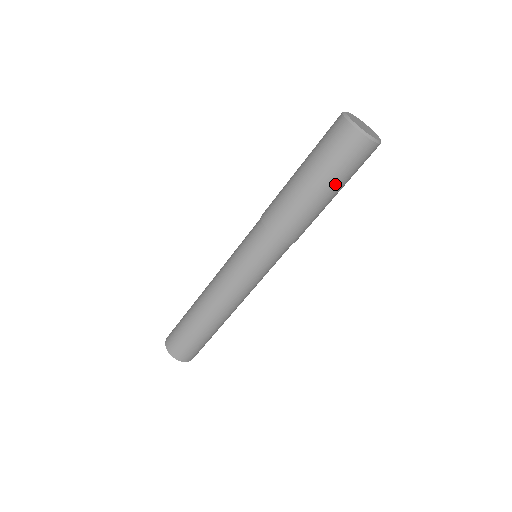
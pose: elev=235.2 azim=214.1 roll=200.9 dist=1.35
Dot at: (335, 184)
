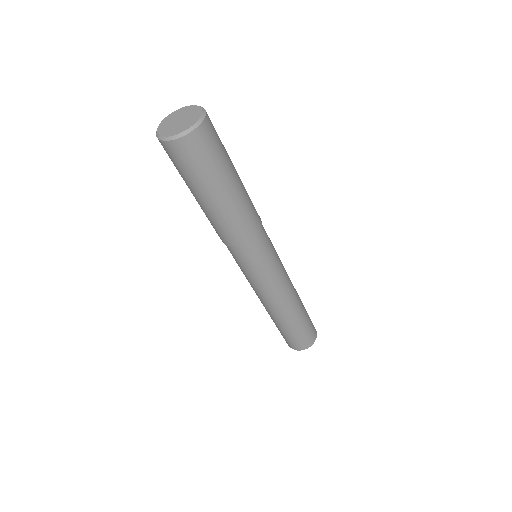
Dot at: (202, 187)
